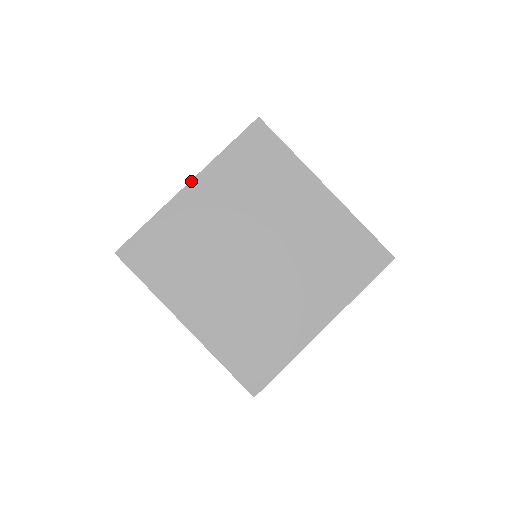
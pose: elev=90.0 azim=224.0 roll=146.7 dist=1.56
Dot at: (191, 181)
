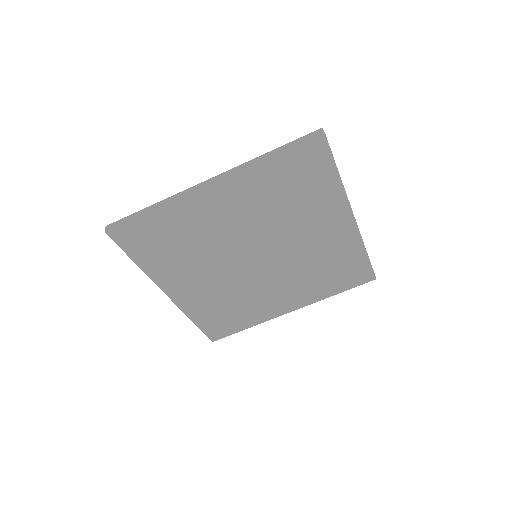
Dot at: (215, 183)
